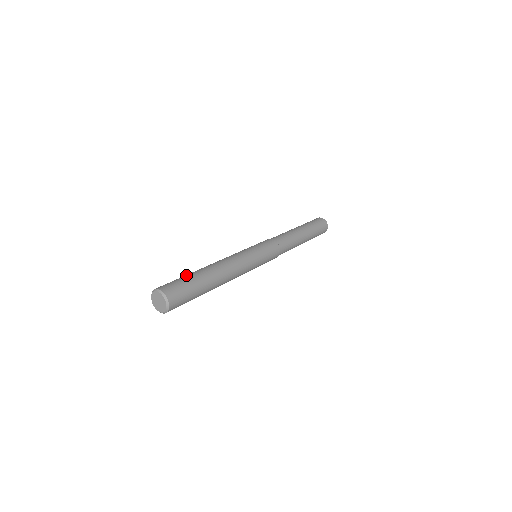
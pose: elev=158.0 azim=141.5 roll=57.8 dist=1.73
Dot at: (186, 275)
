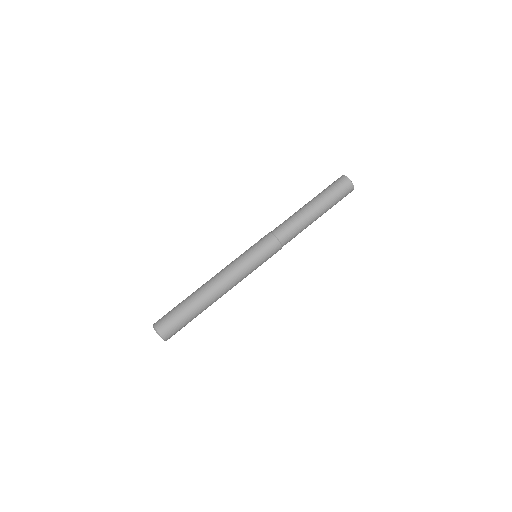
Dot at: (185, 313)
